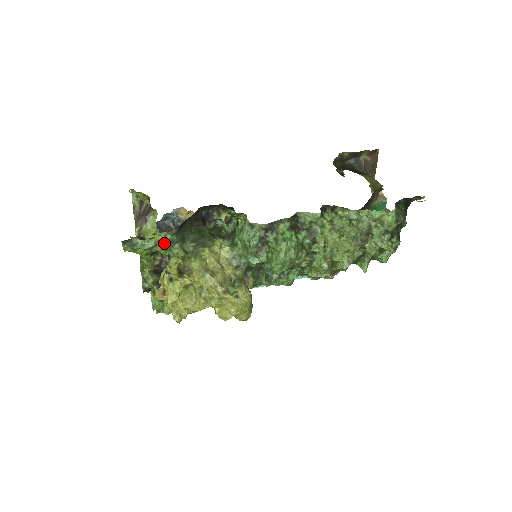
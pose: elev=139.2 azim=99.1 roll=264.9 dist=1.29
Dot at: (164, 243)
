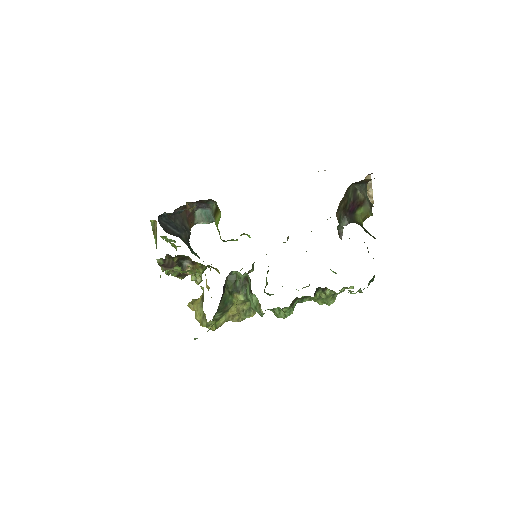
Dot at: occluded
